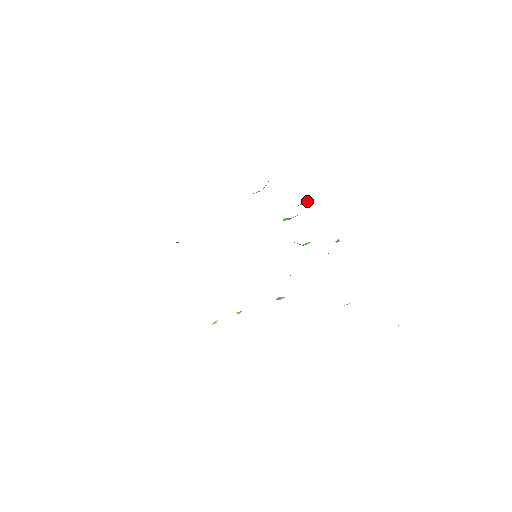
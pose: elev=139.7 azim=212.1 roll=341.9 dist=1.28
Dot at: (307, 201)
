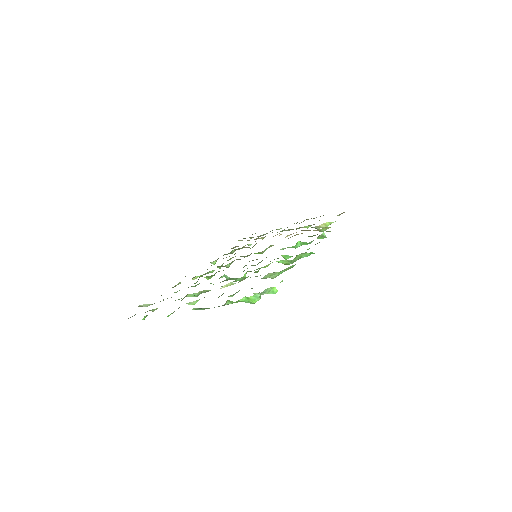
Dot at: occluded
